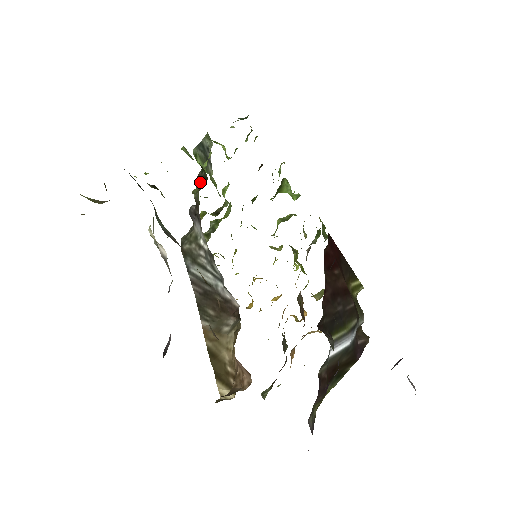
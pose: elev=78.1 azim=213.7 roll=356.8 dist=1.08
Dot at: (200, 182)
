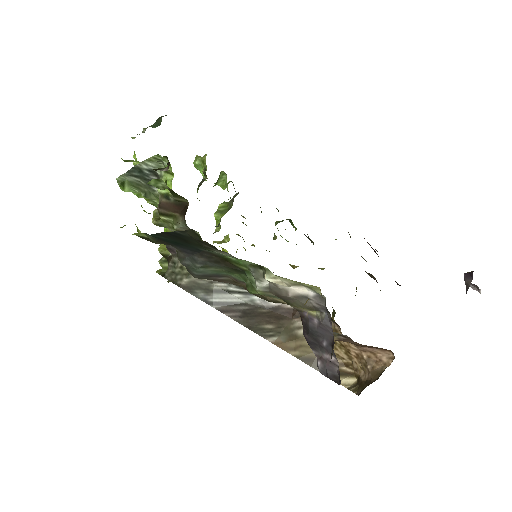
Dot at: (173, 210)
